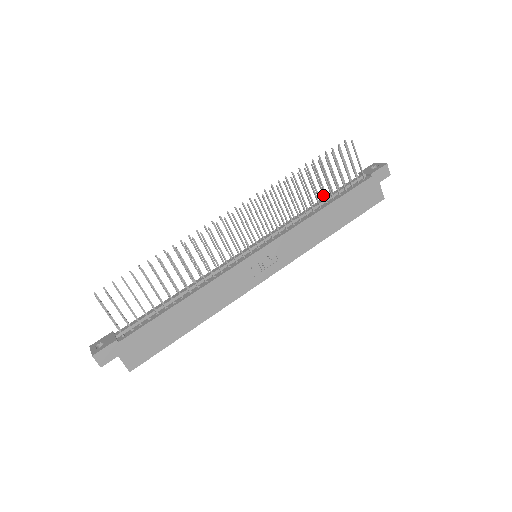
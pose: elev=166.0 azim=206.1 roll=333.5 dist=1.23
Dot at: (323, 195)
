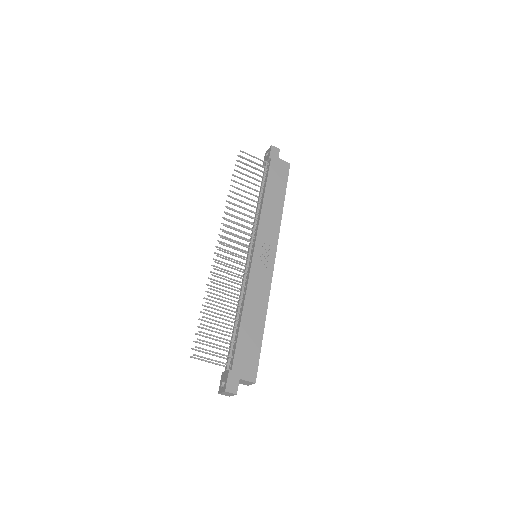
Dot at: (256, 191)
